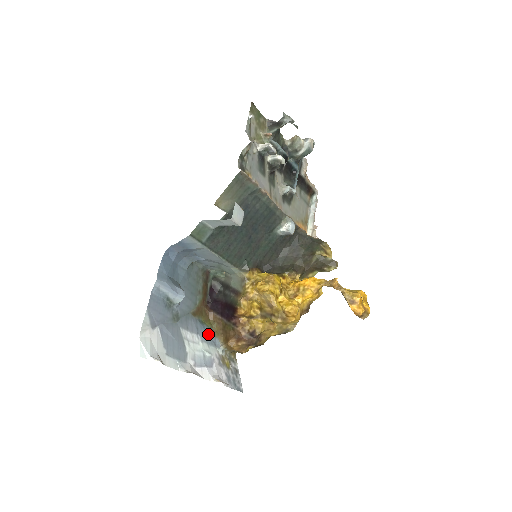
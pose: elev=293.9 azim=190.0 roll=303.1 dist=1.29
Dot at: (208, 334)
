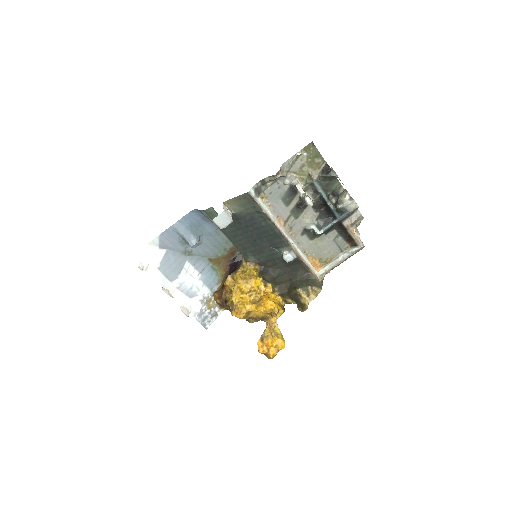
Dot at: (211, 278)
